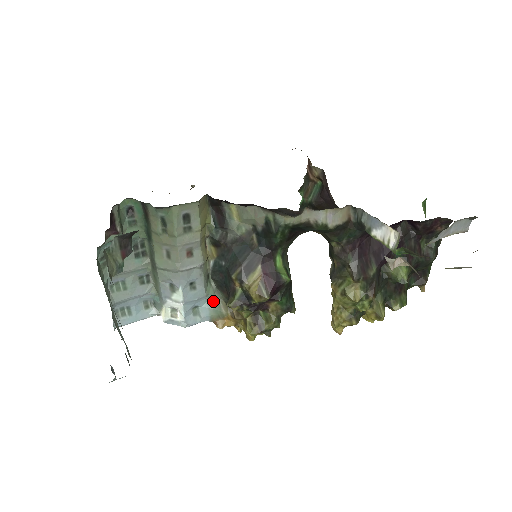
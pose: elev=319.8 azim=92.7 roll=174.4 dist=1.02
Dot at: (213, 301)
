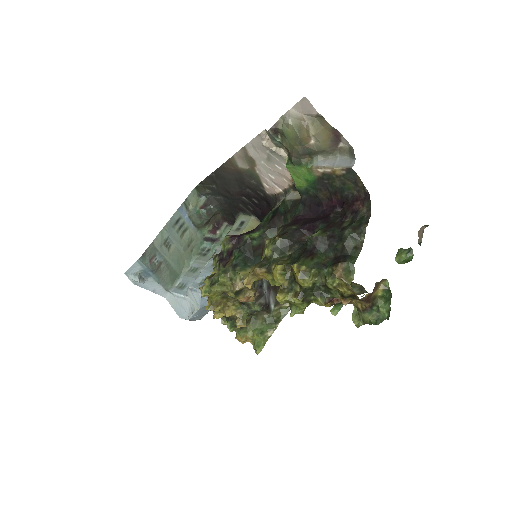
Dot at: occluded
